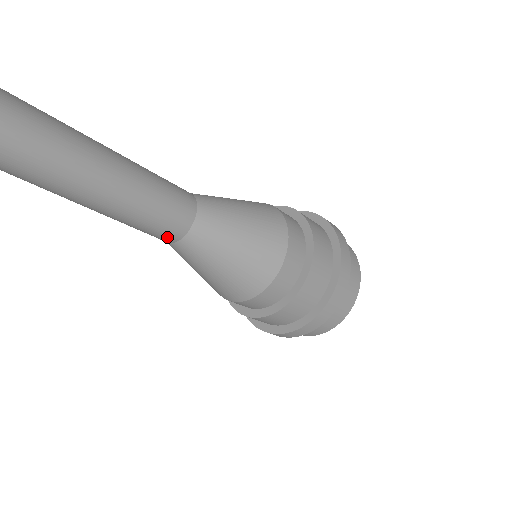
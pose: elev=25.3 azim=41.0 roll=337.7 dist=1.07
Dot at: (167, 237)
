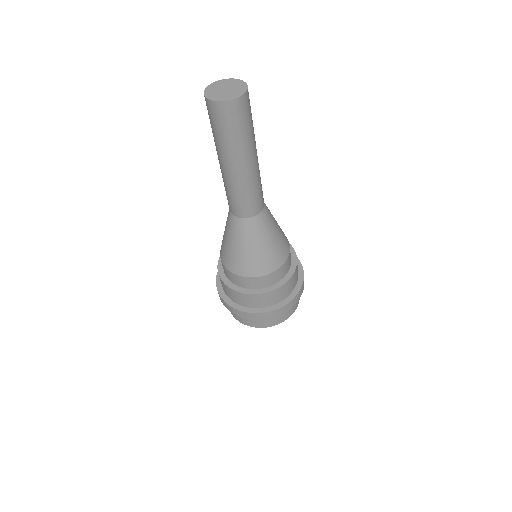
Dot at: (250, 211)
